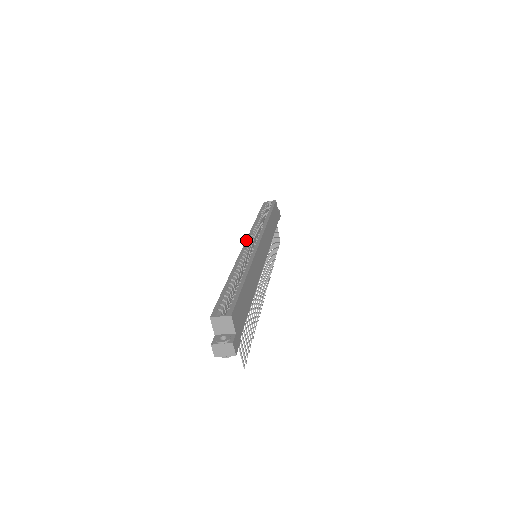
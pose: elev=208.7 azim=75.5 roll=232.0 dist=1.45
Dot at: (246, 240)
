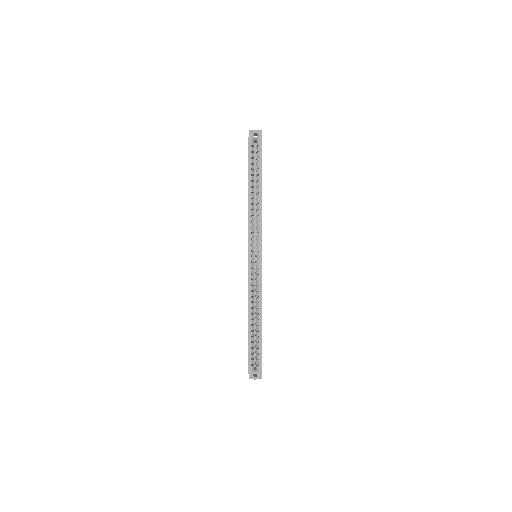
Dot at: (249, 250)
